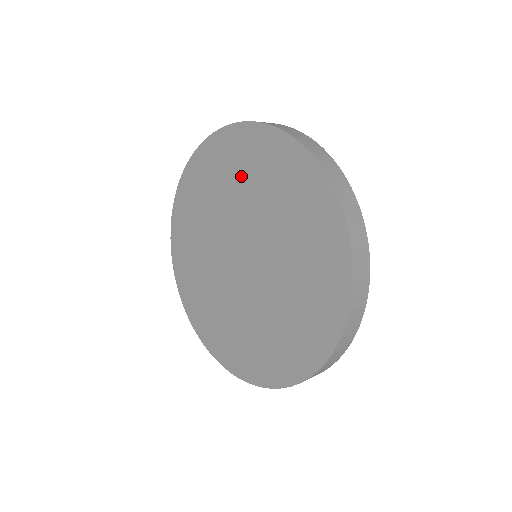
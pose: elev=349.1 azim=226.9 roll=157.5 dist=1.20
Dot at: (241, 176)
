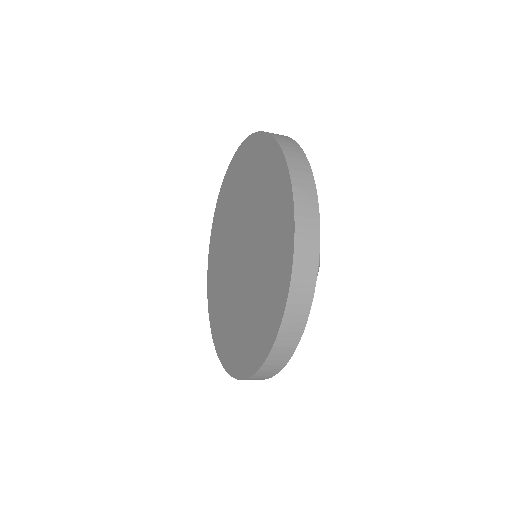
Dot at: (227, 212)
